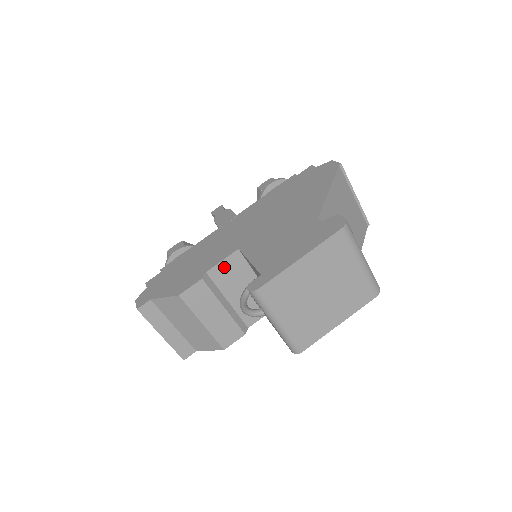
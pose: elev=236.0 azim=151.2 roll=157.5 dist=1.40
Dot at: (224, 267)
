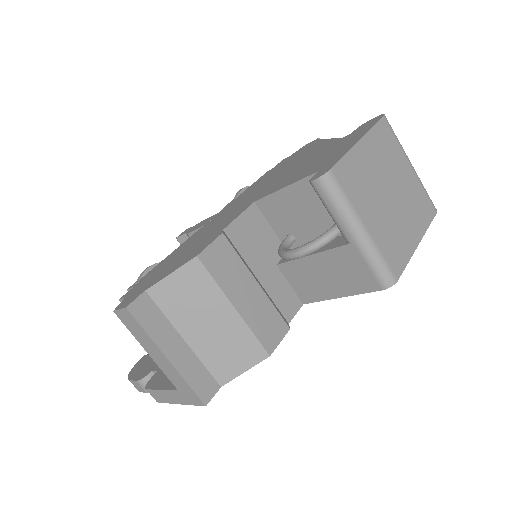
Dot at: (243, 225)
